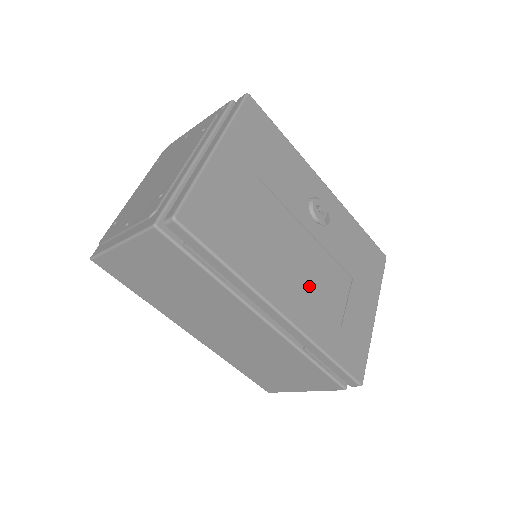
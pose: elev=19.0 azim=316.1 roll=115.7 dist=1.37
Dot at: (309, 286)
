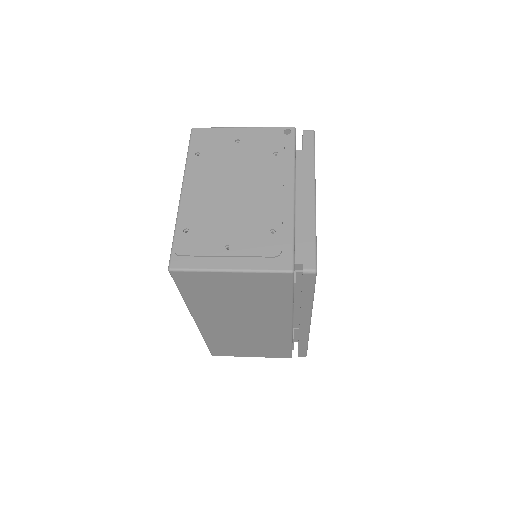
Dot at: occluded
